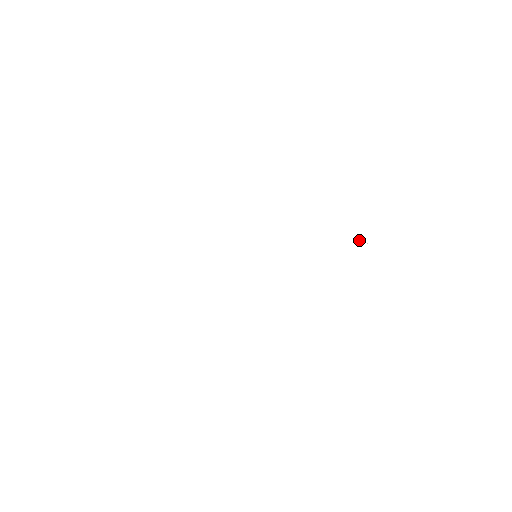
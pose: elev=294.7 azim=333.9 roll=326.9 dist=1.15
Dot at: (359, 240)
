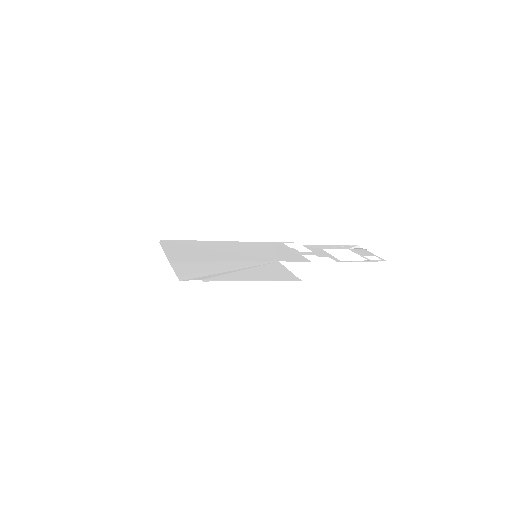
Dot at: (353, 247)
